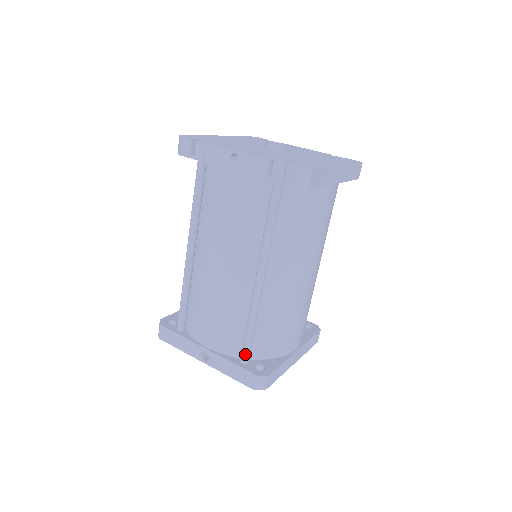
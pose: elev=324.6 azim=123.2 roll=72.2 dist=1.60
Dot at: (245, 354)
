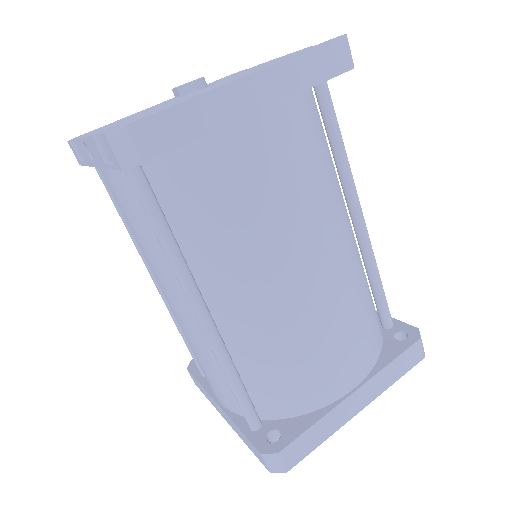
Dot at: (246, 418)
